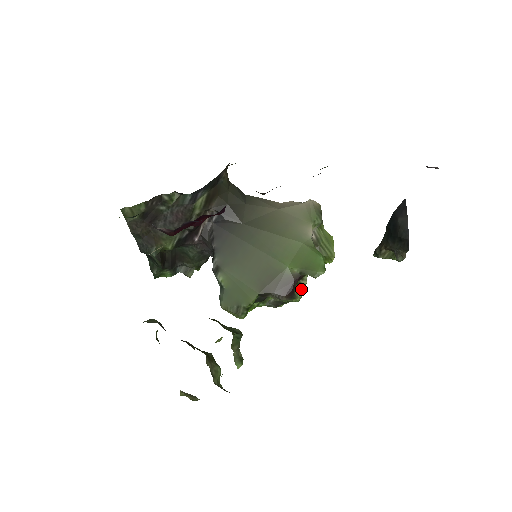
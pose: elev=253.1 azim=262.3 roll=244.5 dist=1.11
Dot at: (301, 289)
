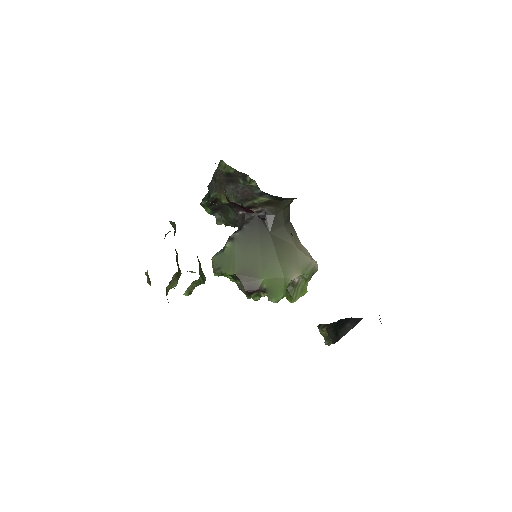
Dot at: occluded
